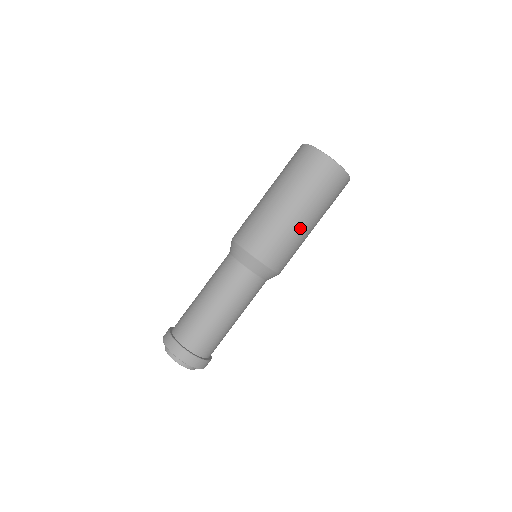
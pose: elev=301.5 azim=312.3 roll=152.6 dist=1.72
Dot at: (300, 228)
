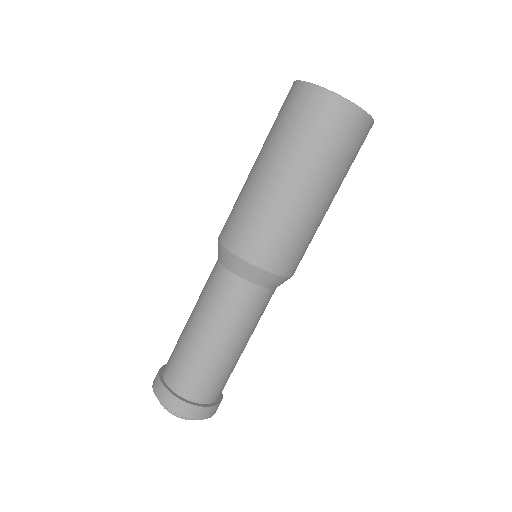
Dot at: (317, 213)
